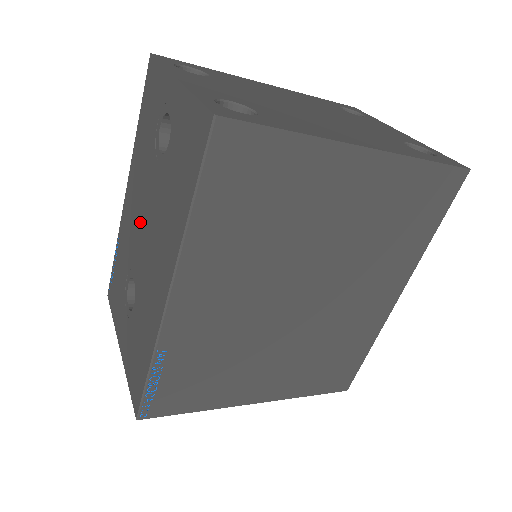
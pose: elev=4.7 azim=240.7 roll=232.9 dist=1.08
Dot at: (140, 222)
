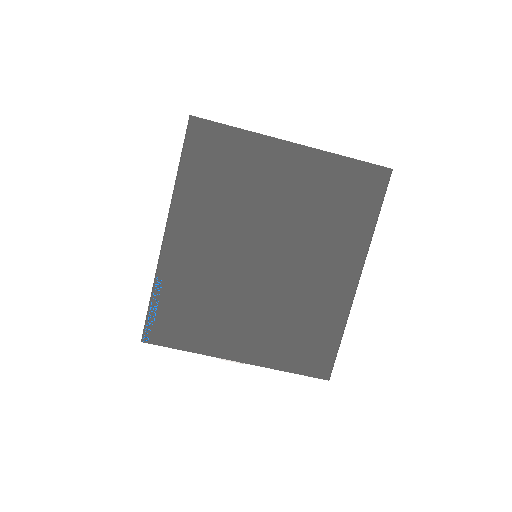
Dot at: occluded
